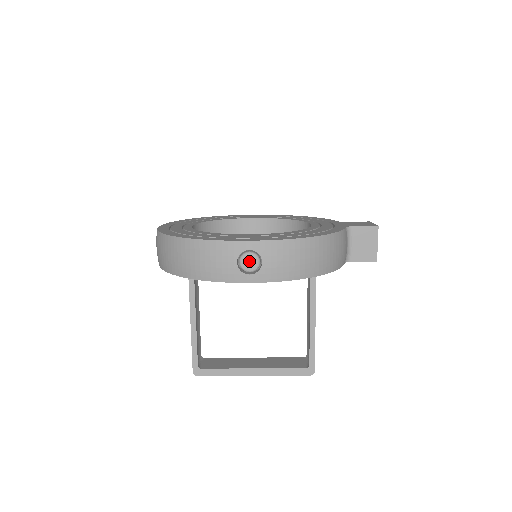
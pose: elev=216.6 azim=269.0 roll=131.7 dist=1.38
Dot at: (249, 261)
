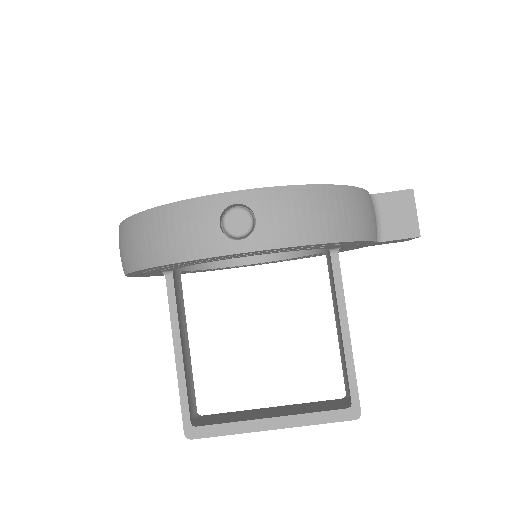
Dot at: (237, 220)
